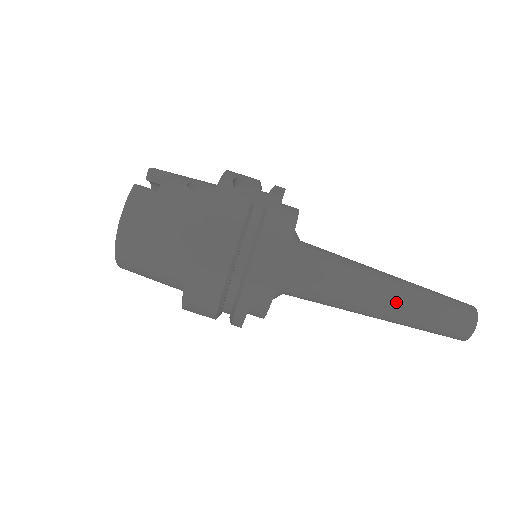
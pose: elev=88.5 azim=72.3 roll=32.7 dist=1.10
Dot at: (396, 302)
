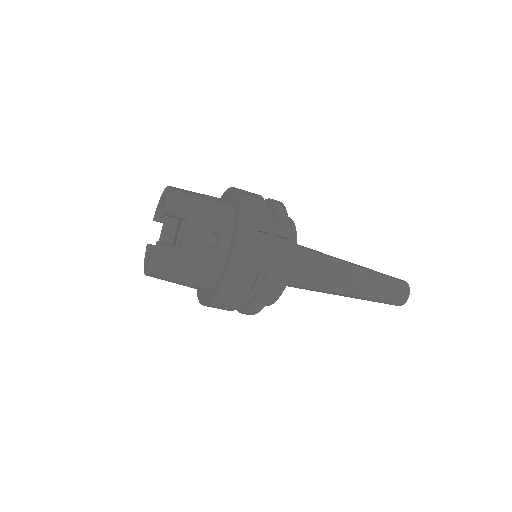
Dot at: (353, 295)
